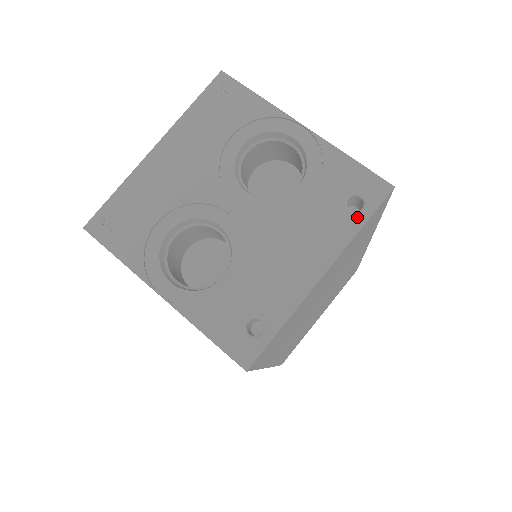
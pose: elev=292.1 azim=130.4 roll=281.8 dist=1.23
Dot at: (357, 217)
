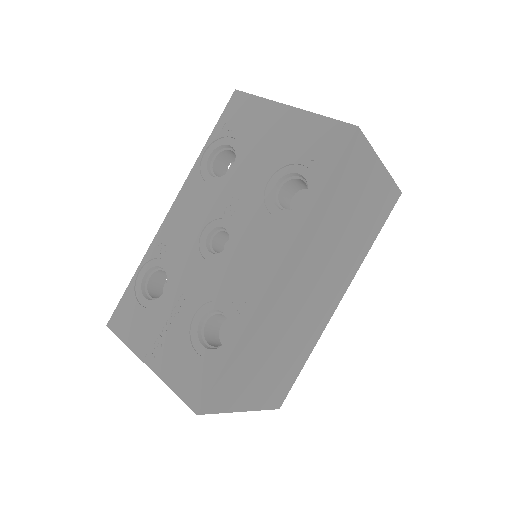
Dot at: occluded
